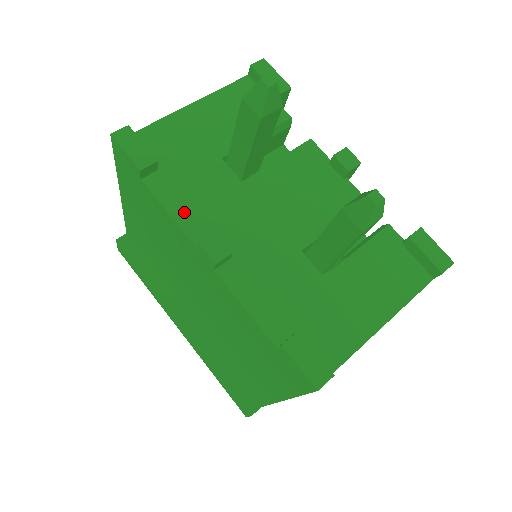
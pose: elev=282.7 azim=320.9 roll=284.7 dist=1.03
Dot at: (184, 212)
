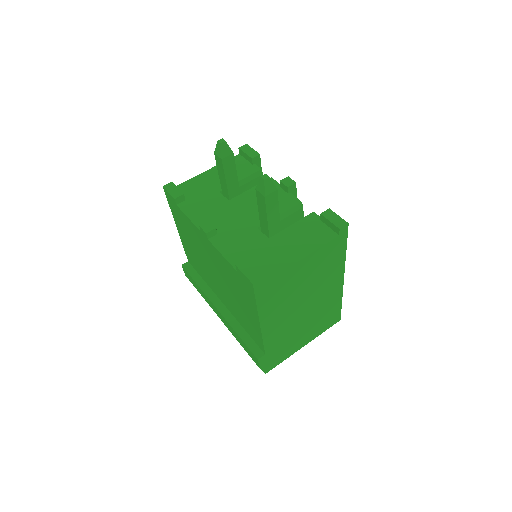
Dot at: (196, 216)
